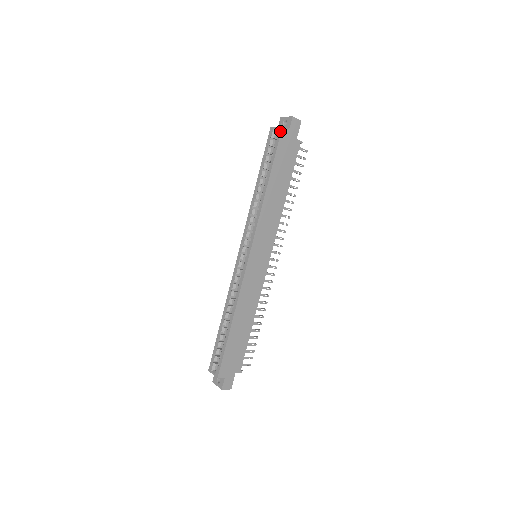
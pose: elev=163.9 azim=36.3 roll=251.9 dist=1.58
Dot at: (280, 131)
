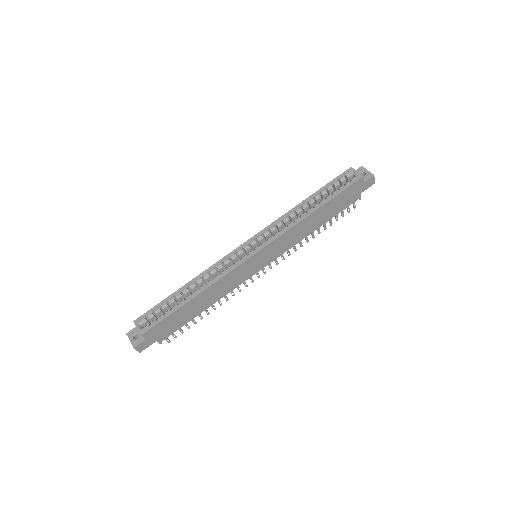
Dot at: (359, 178)
